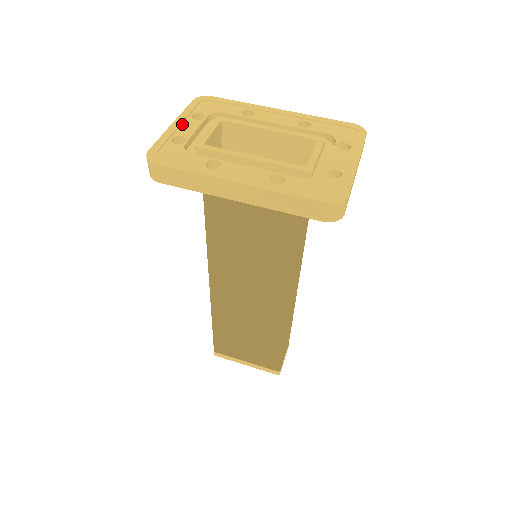
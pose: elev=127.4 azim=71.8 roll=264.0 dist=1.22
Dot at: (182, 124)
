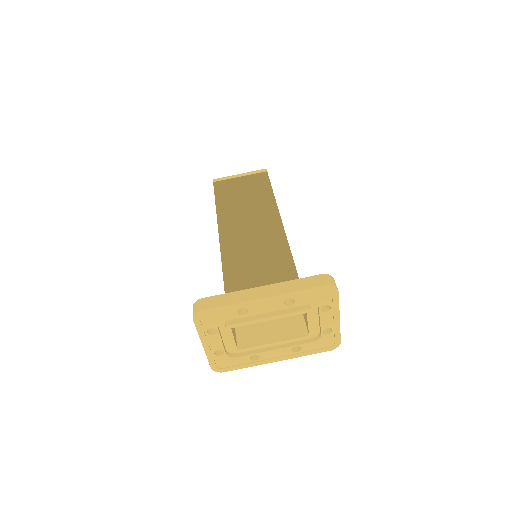
Dot at: (208, 342)
